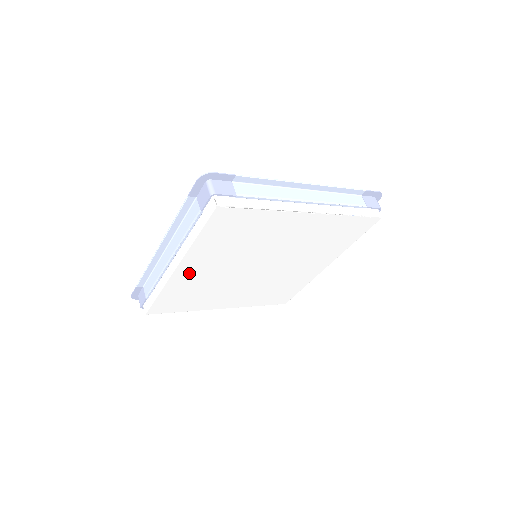
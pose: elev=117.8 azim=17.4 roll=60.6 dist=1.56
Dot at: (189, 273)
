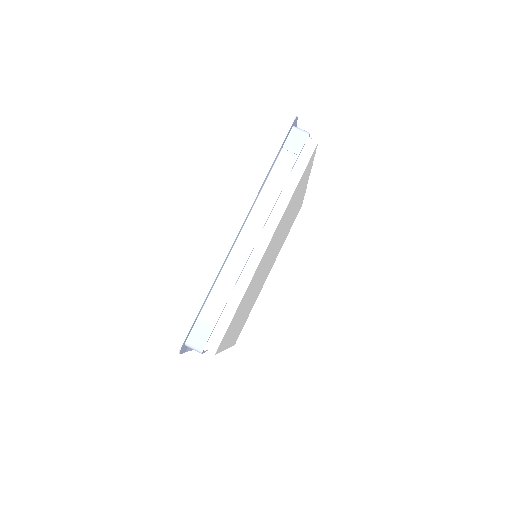
Dot at: (264, 257)
